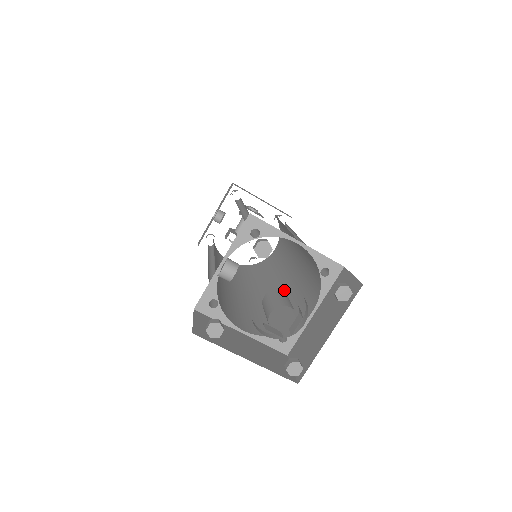
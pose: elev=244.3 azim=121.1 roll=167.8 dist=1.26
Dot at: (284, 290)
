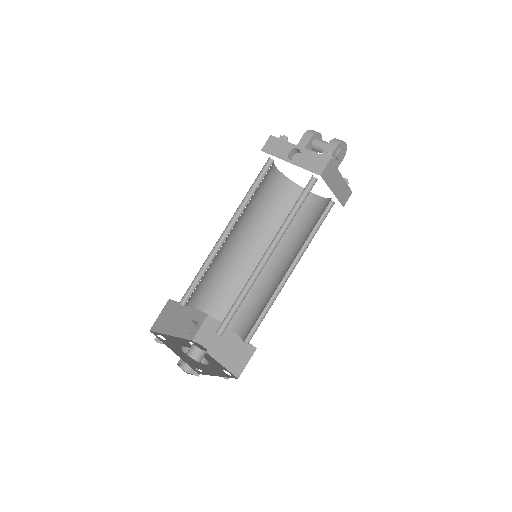
Dot at: occluded
